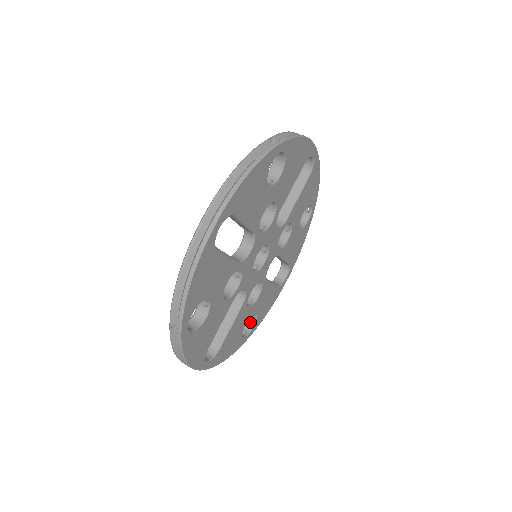
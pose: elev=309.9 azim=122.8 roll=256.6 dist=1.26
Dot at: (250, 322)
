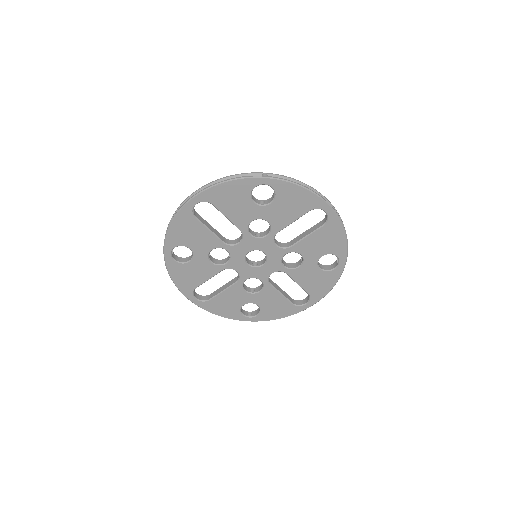
Dot at: (258, 311)
